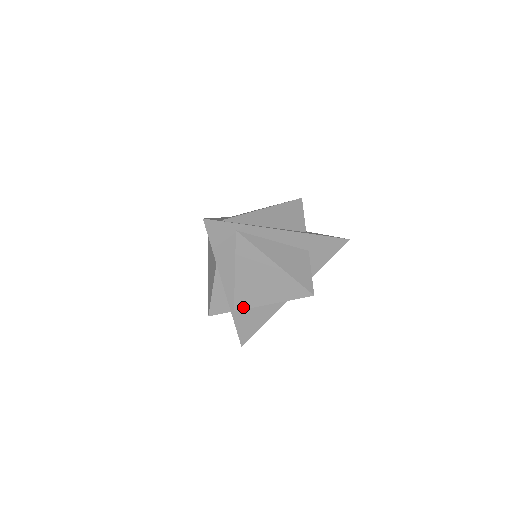
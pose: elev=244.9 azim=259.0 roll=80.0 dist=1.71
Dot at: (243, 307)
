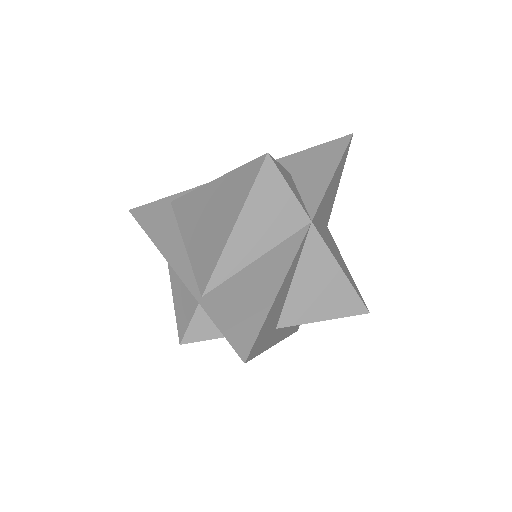
Dot at: (208, 277)
